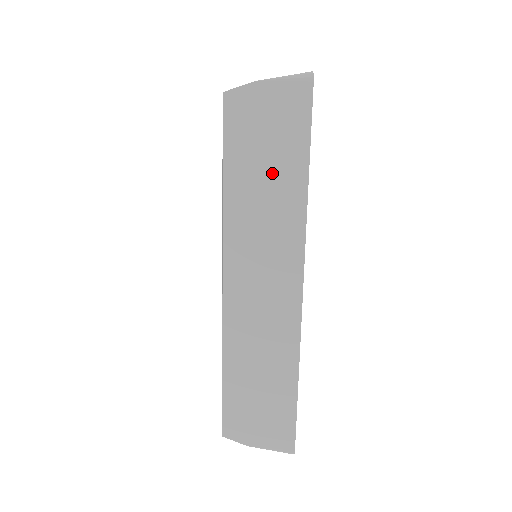
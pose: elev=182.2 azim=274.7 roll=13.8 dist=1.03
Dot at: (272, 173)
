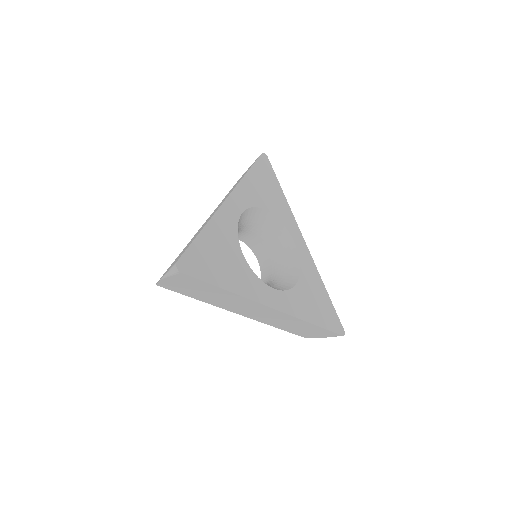
Dot at: occluded
